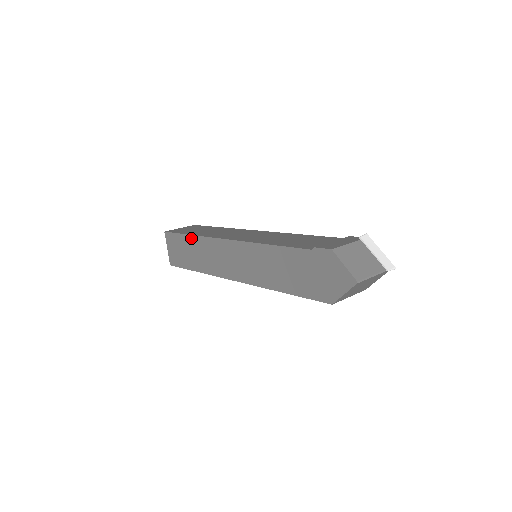
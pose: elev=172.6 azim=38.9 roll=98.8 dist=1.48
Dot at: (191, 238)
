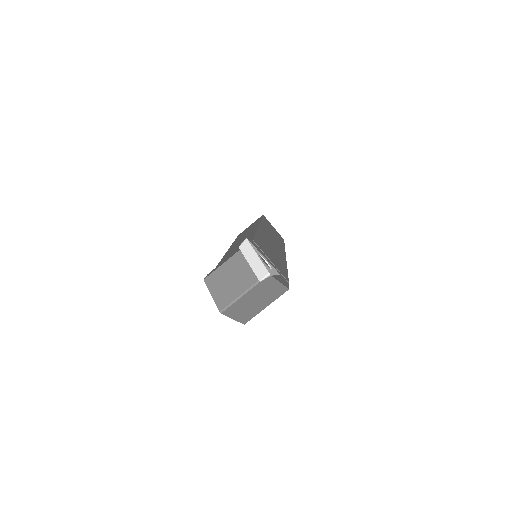
Dot at: occluded
